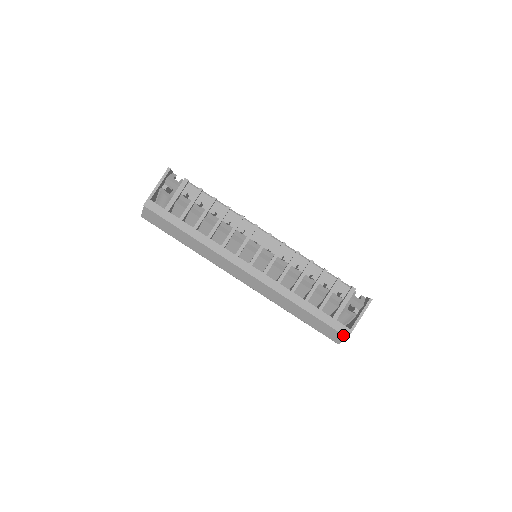
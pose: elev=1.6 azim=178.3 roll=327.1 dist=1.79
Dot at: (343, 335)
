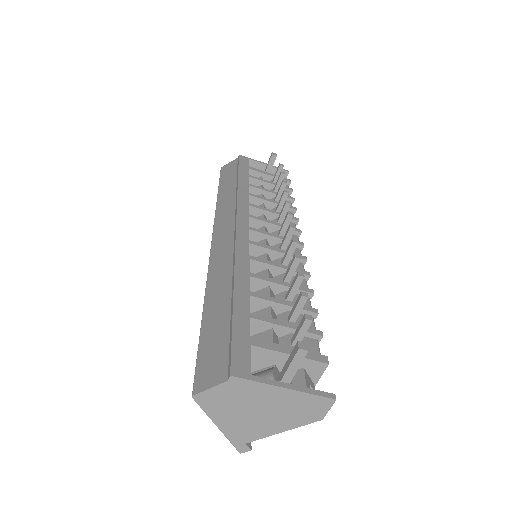
Dot at: (227, 371)
